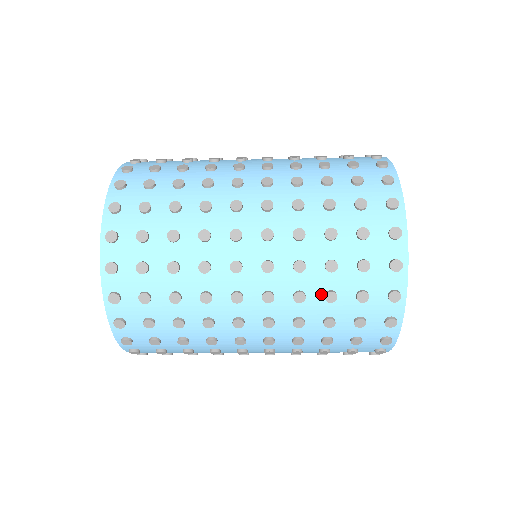
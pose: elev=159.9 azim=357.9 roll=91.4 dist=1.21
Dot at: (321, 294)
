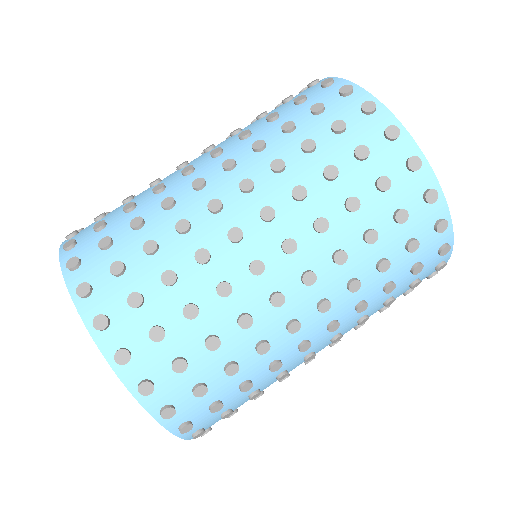
Dot at: (359, 240)
